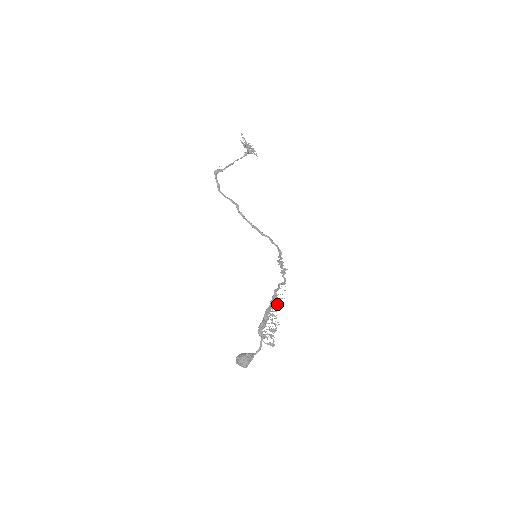
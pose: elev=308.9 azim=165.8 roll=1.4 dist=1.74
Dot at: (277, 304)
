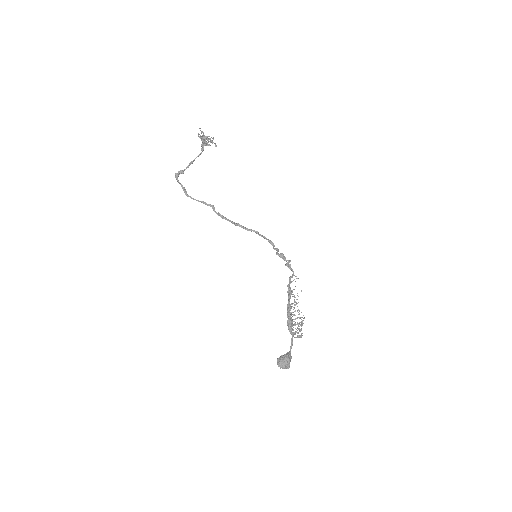
Dot at: (294, 297)
